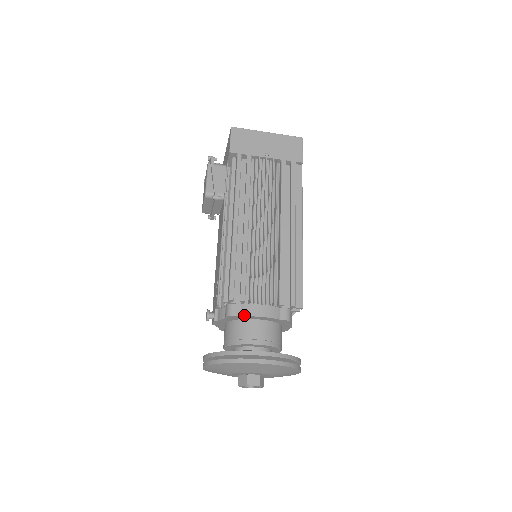
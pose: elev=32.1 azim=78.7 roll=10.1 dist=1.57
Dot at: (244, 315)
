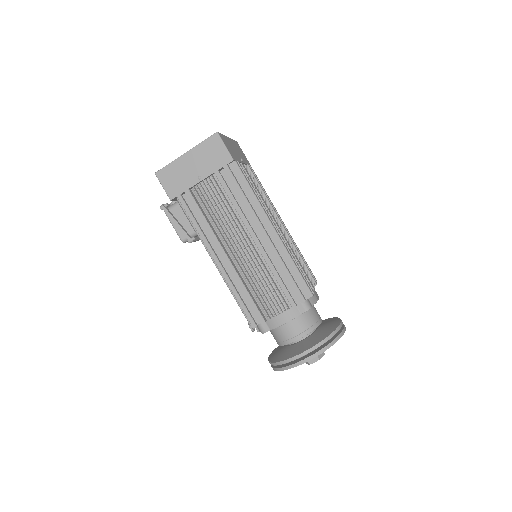
Dot at: (272, 329)
